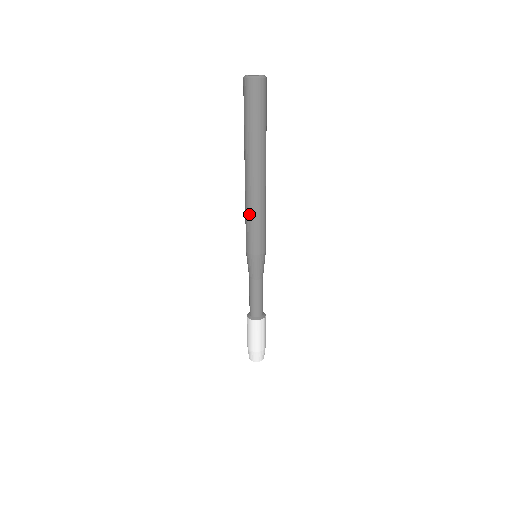
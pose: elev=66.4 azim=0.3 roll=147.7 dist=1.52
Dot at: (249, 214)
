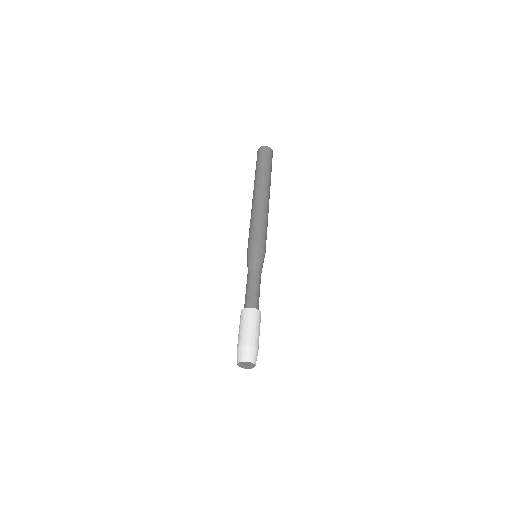
Dot at: (261, 217)
